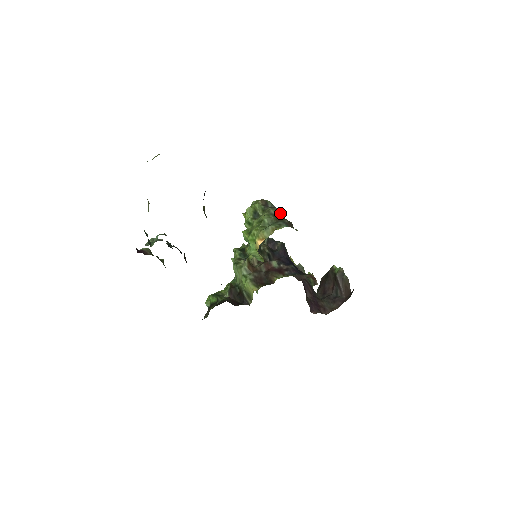
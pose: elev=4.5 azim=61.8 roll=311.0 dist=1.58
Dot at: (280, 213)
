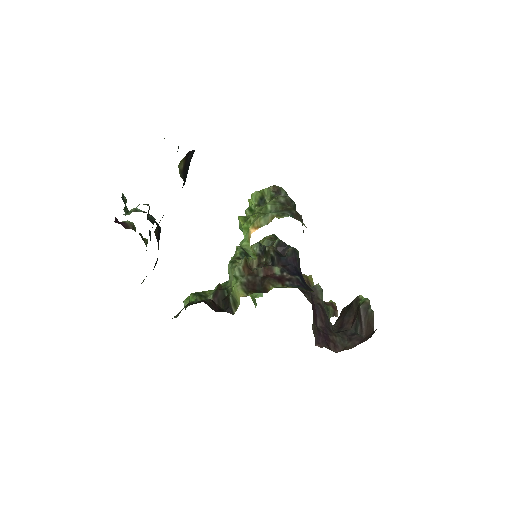
Dot at: (292, 204)
